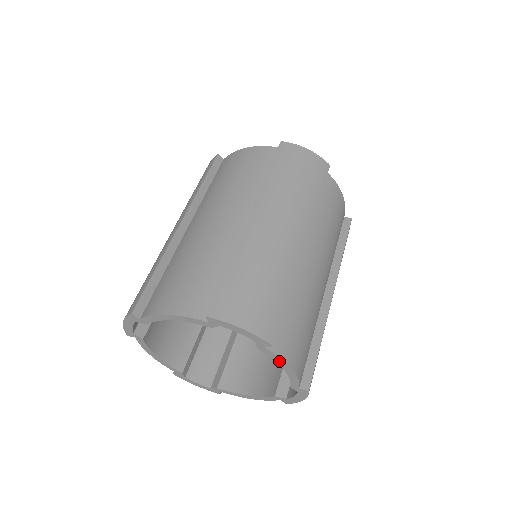
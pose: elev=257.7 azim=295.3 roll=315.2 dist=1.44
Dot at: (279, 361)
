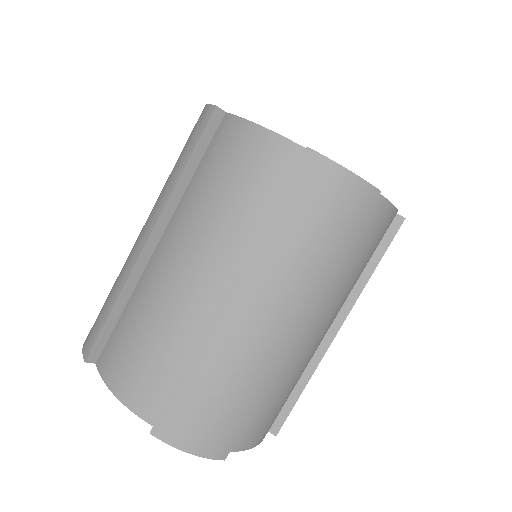
Dot at: occluded
